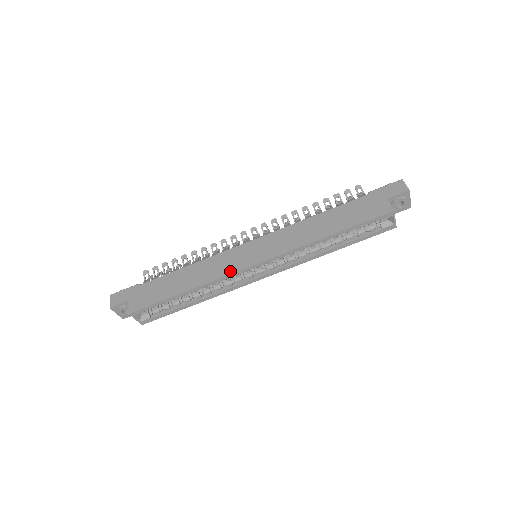
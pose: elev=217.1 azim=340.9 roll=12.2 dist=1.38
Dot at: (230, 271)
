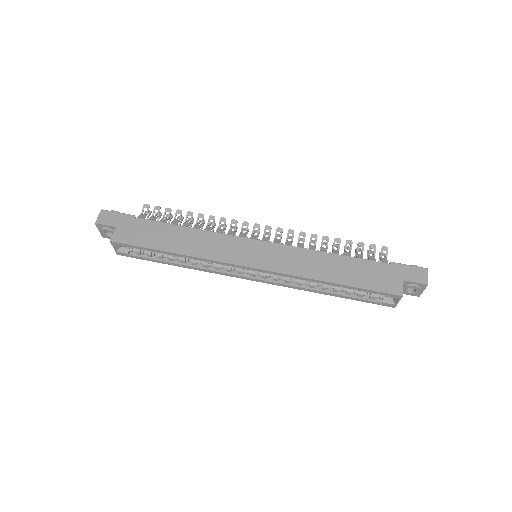
Dot at: (225, 259)
